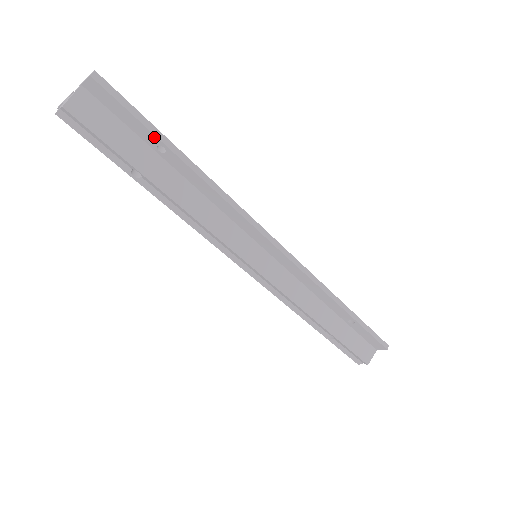
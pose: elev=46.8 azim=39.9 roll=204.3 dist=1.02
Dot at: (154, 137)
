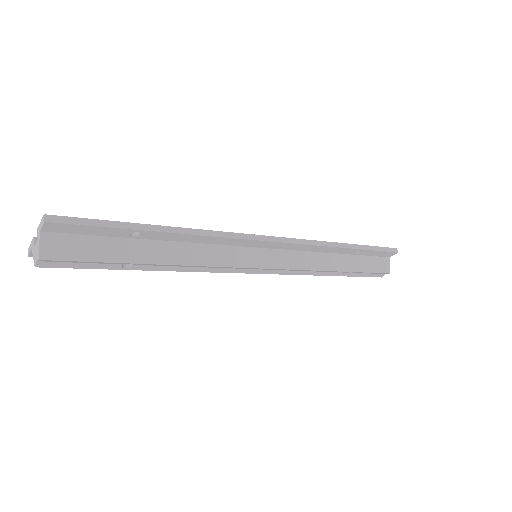
Dot at: (124, 230)
